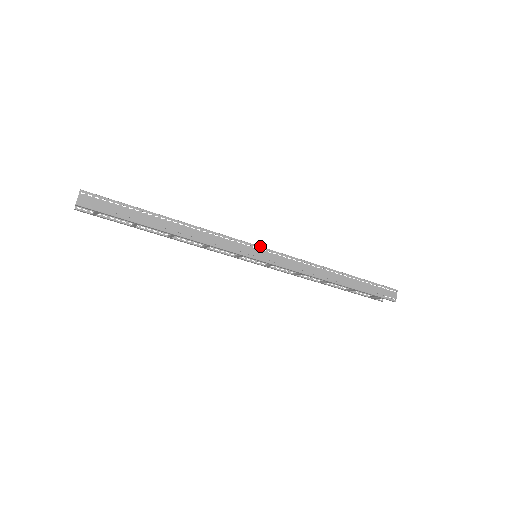
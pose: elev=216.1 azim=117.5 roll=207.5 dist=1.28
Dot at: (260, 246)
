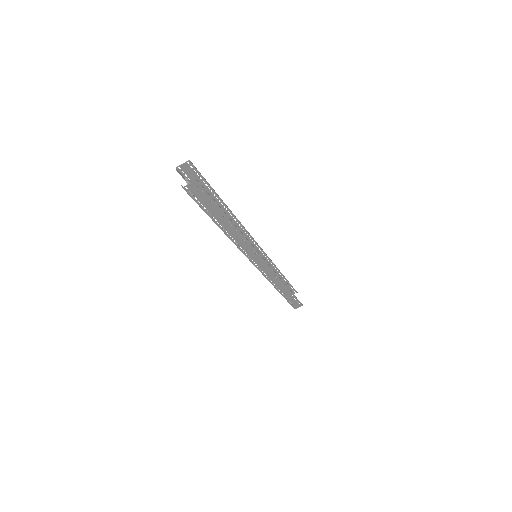
Dot at: occluded
